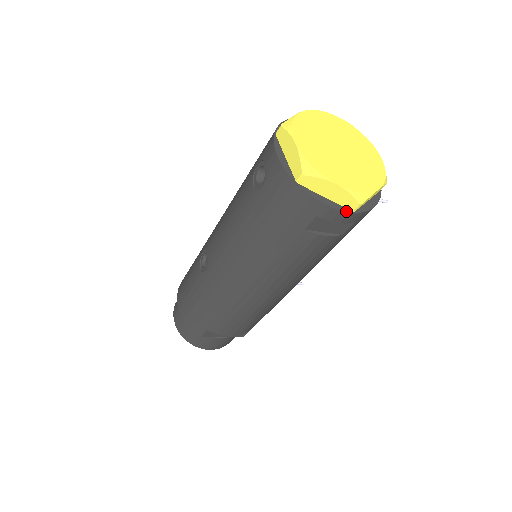
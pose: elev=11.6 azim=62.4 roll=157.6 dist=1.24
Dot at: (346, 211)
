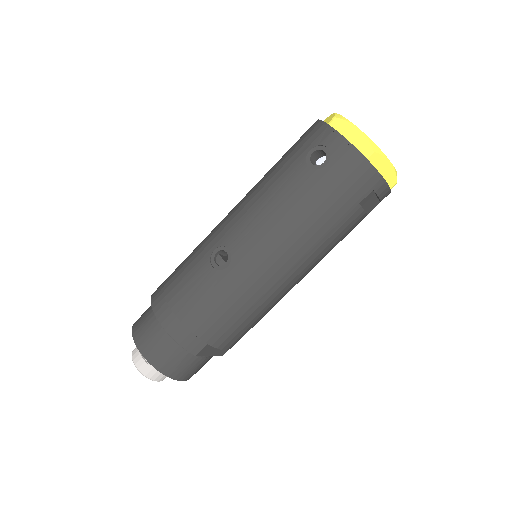
Dot at: (390, 187)
